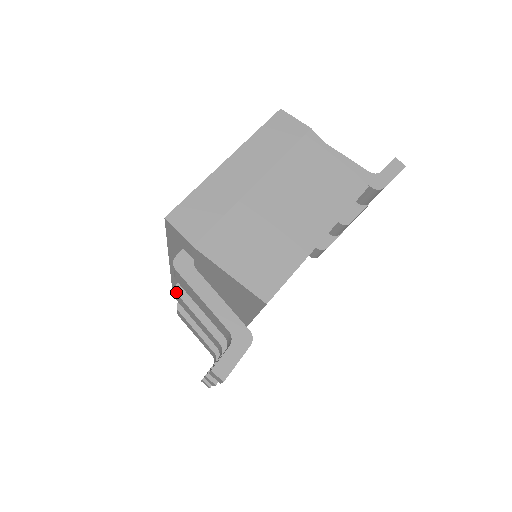
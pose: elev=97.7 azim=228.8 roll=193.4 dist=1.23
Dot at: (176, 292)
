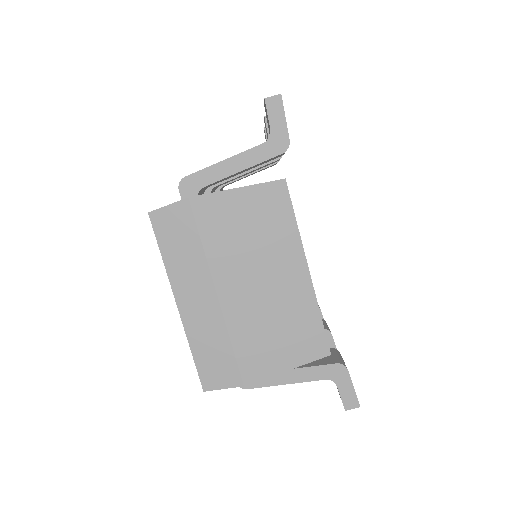
Dot at: occluded
